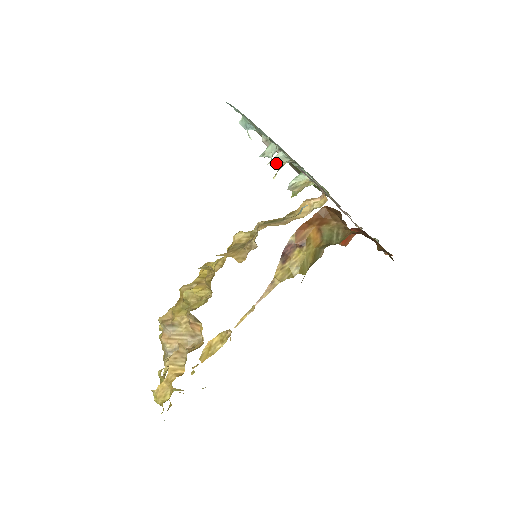
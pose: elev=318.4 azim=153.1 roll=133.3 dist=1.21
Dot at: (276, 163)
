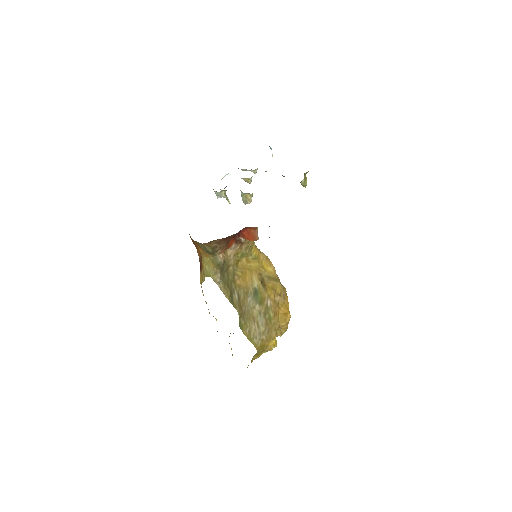
Dot at: (220, 196)
